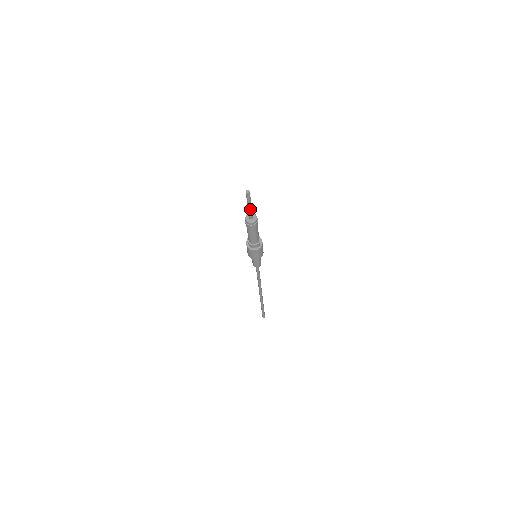
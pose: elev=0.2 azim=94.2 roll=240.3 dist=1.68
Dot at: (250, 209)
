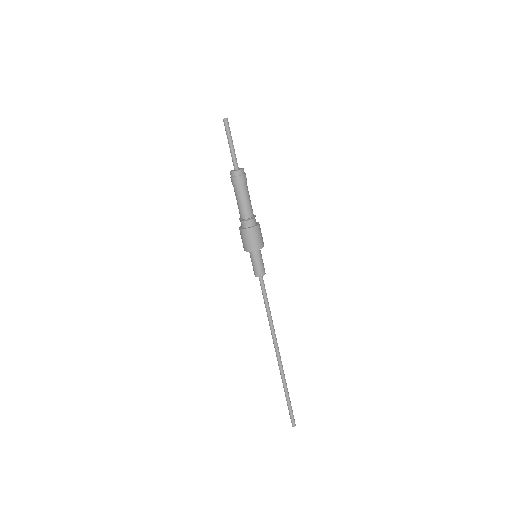
Dot at: (232, 150)
